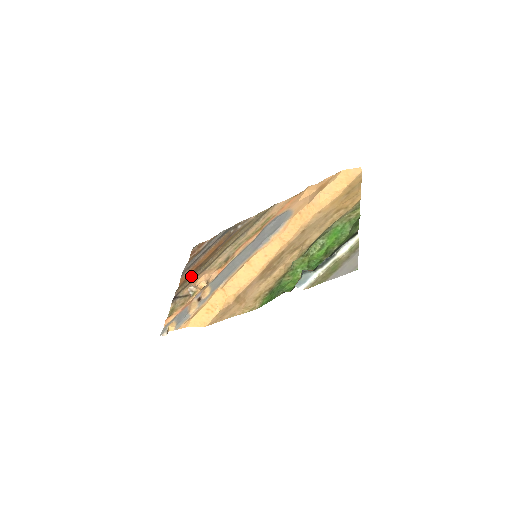
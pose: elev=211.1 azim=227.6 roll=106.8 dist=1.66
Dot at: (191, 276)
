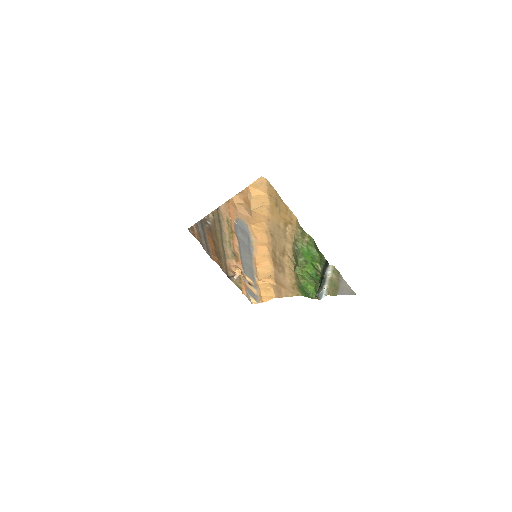
Dot at: (220, 261)
